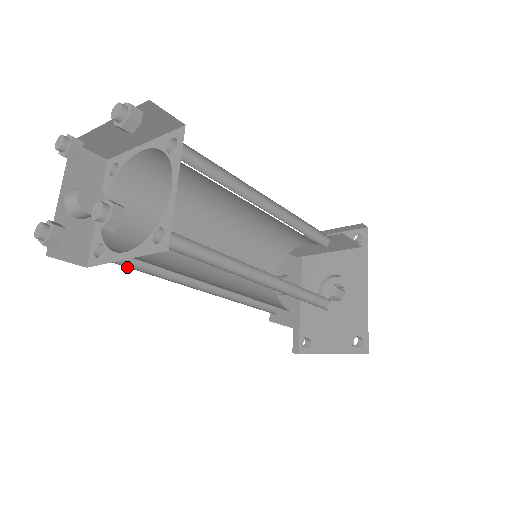
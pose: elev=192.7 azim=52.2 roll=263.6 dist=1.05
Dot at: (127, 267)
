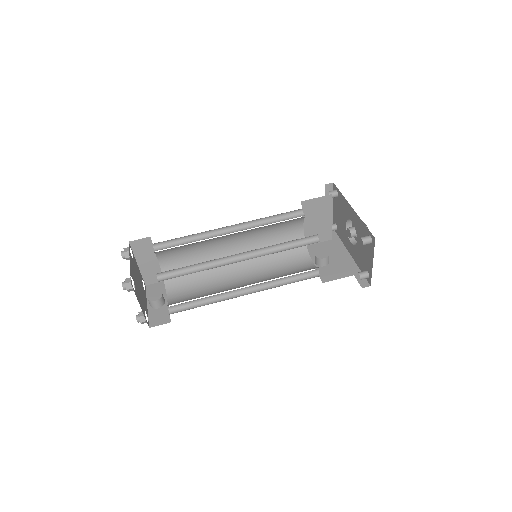
Dot at: occluded
